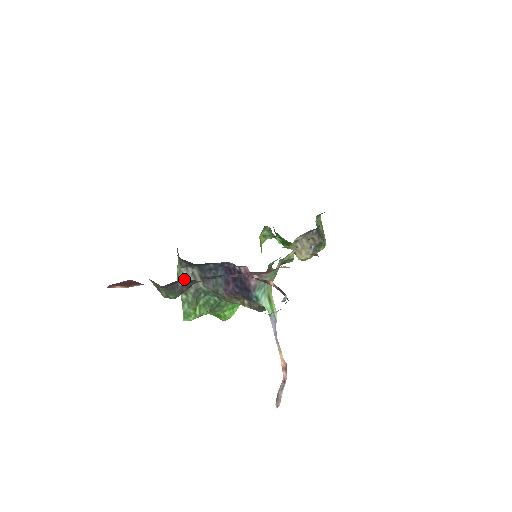
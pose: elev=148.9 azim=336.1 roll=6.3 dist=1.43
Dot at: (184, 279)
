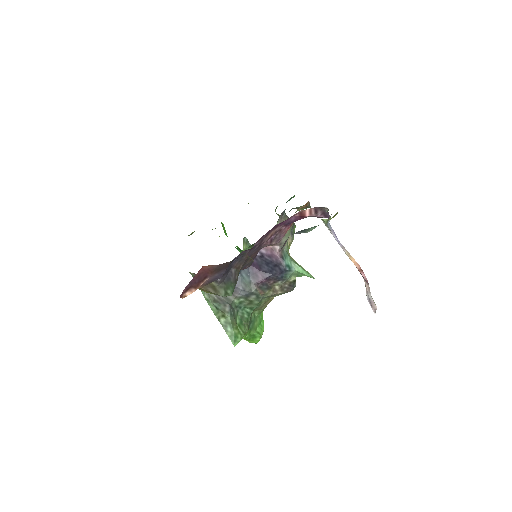
Dot at: (215, 301)
